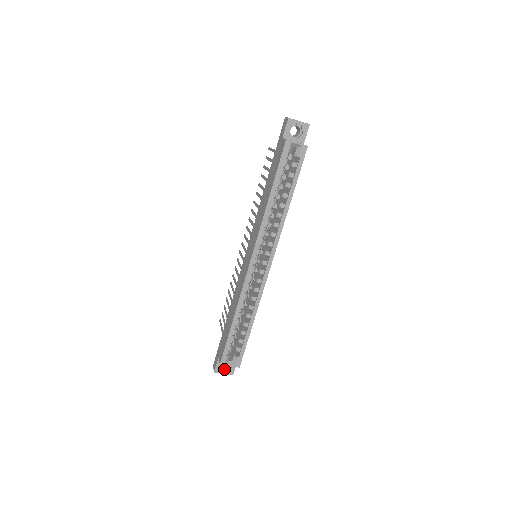
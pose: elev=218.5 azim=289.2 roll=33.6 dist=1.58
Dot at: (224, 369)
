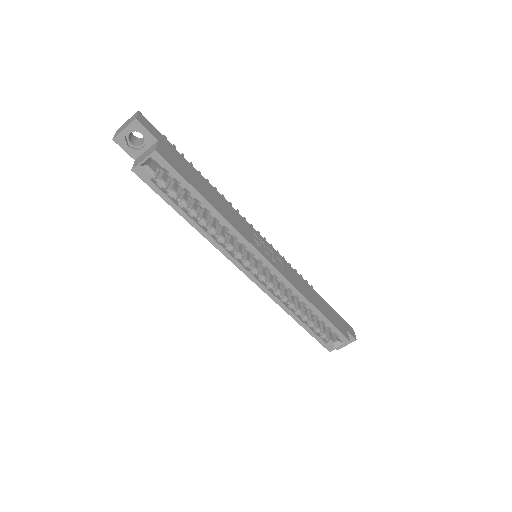
Dot at: occluded
